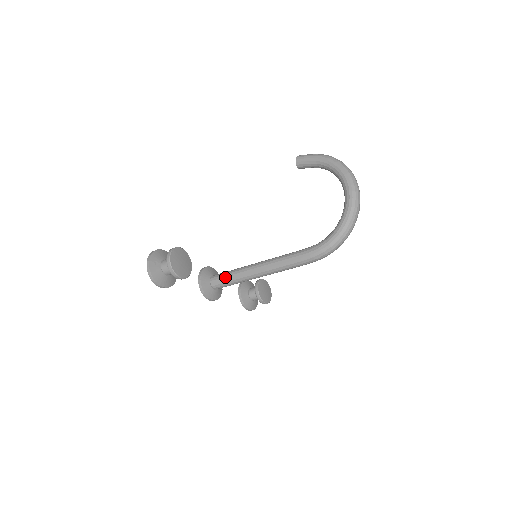
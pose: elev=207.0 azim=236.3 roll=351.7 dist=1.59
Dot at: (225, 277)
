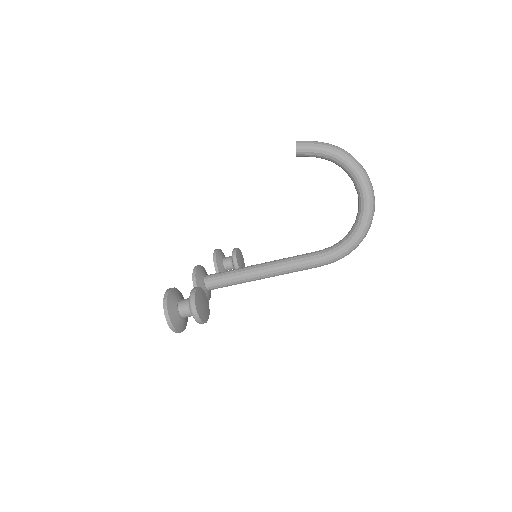
Dot at: (224, 282)
